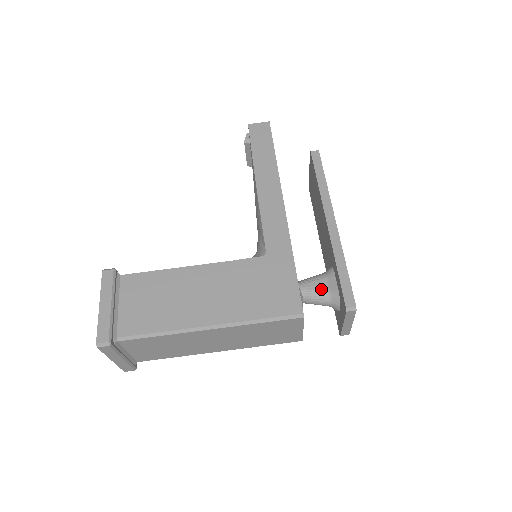
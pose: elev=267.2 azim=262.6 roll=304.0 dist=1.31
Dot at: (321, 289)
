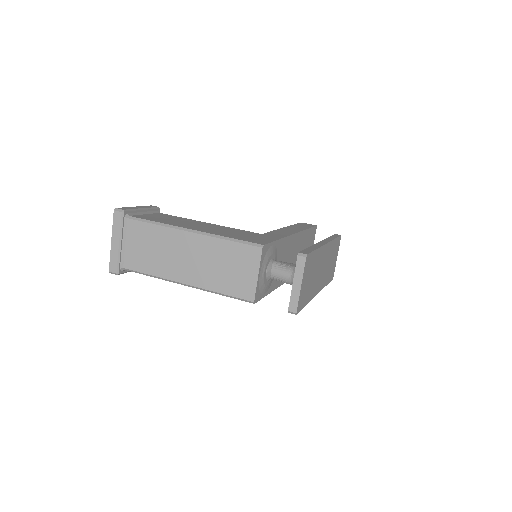
Dot at: (290, 265)
